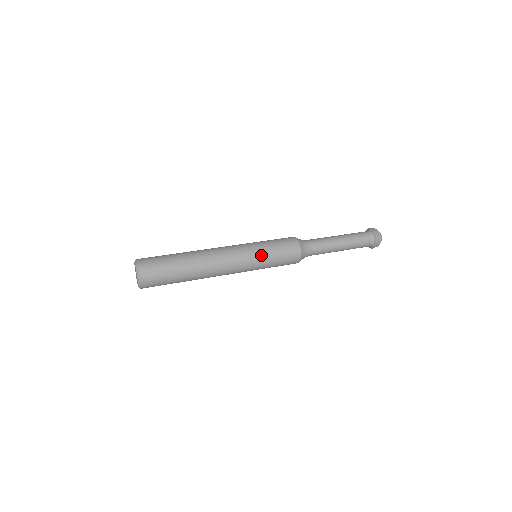
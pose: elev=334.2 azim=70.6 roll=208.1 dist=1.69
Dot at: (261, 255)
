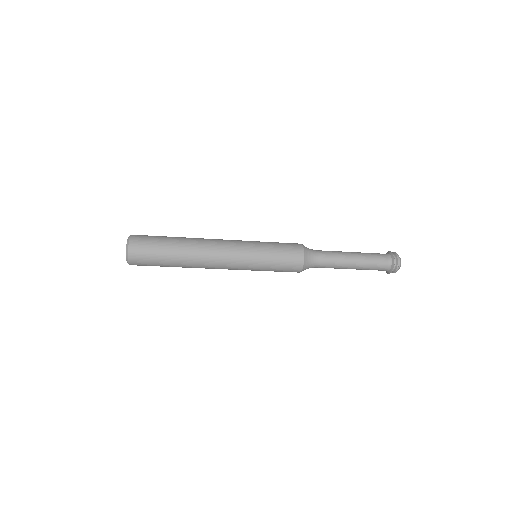
Dot at: (259, 254)
